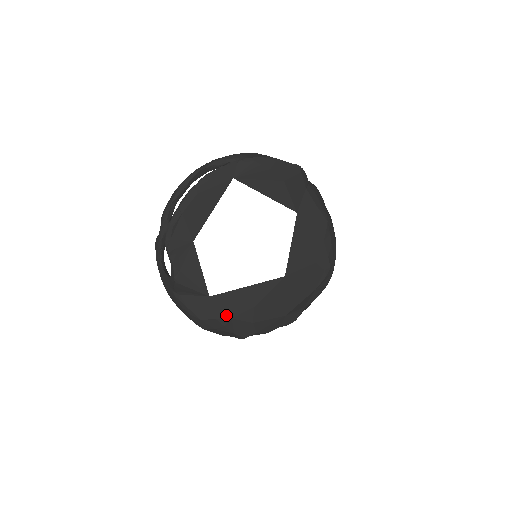
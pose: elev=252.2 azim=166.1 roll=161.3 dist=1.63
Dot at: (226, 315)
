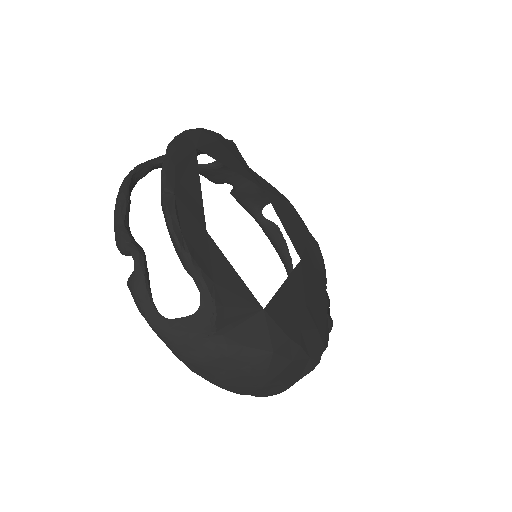
Dot at: (293, 328)
